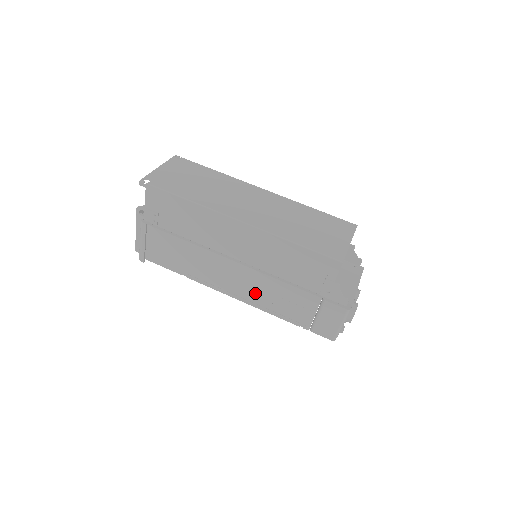
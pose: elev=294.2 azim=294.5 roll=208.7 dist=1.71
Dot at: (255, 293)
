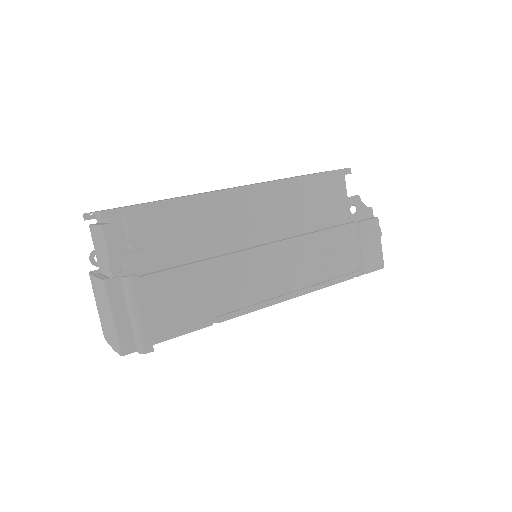
Dot at: (300, 272)
